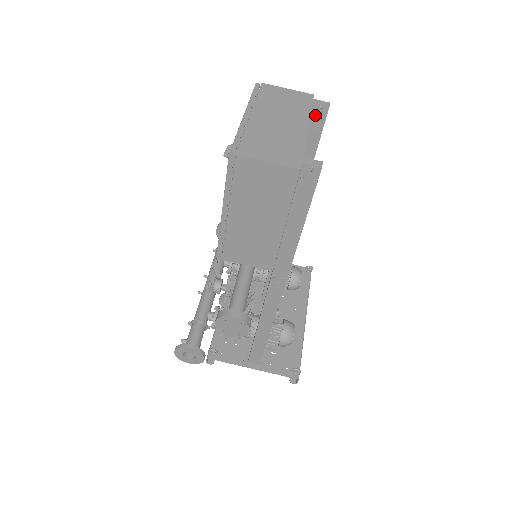
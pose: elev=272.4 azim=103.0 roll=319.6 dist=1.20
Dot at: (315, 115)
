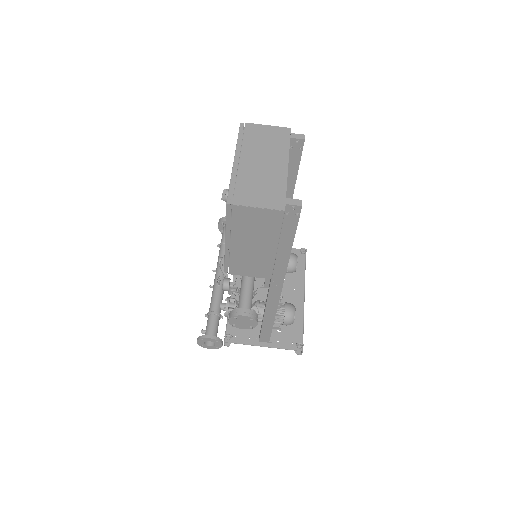
Dot at: (293, 146)
